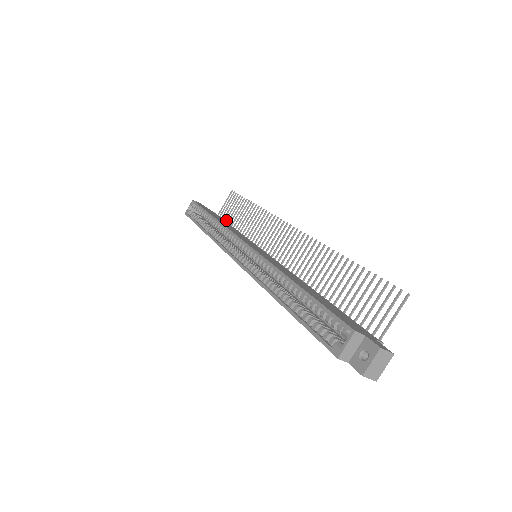
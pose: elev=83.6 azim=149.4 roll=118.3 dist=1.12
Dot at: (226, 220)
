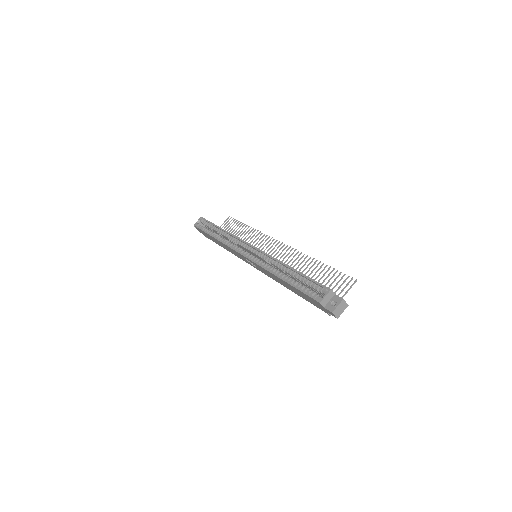
Dot at: occluded
